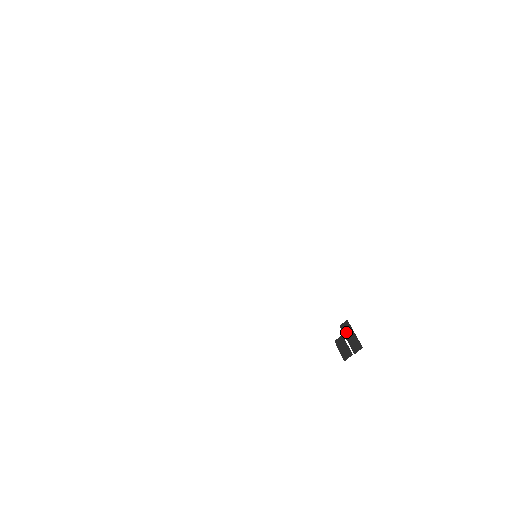
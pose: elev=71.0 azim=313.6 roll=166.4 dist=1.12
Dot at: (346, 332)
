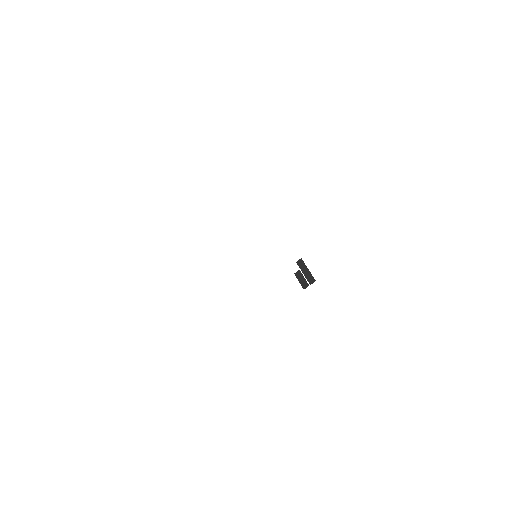
Dot at: (302, 268)
